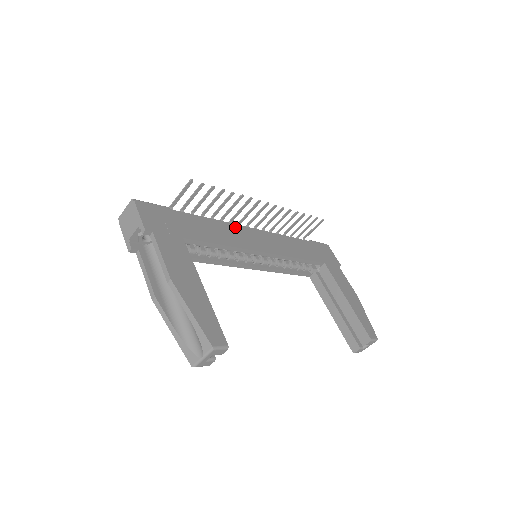
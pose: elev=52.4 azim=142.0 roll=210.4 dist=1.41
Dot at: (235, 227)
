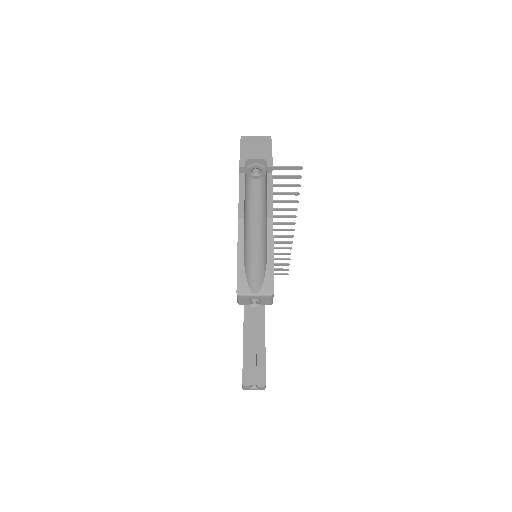
Dot at: occluded
